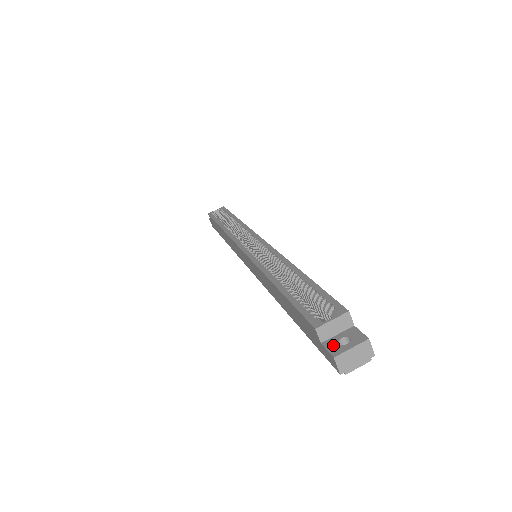
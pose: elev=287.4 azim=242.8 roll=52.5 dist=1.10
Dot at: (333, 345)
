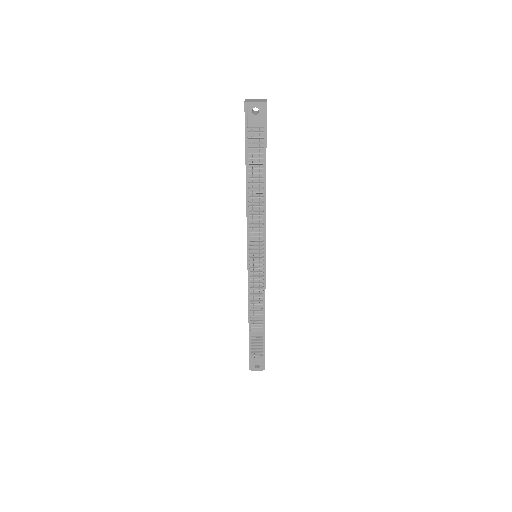
Dot at: occluded
